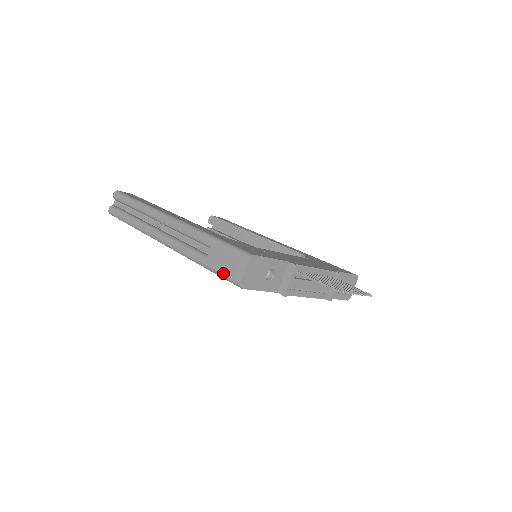
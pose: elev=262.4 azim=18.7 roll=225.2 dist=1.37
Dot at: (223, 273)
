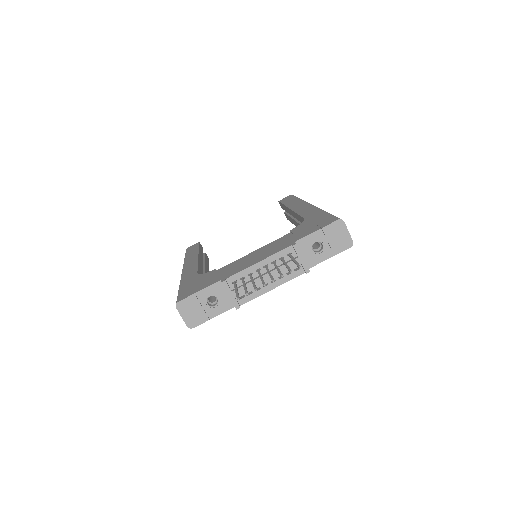
Dot at: occluded
